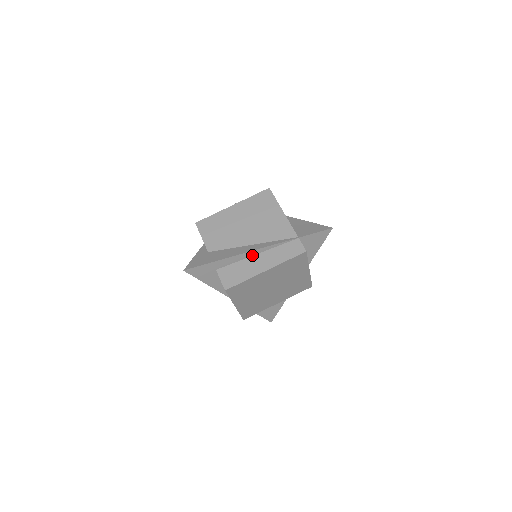
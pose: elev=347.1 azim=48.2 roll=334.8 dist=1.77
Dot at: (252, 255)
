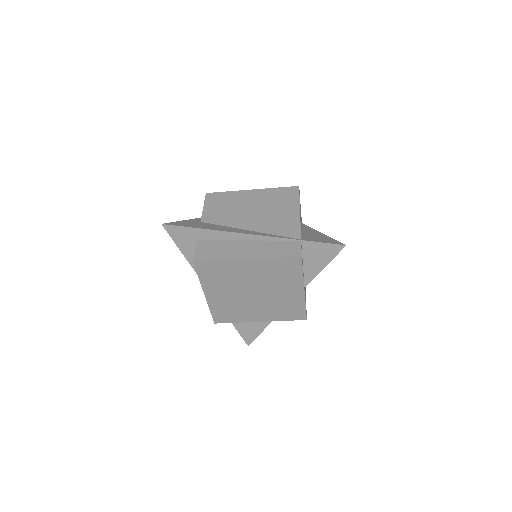
Dot at: (242, 239)
